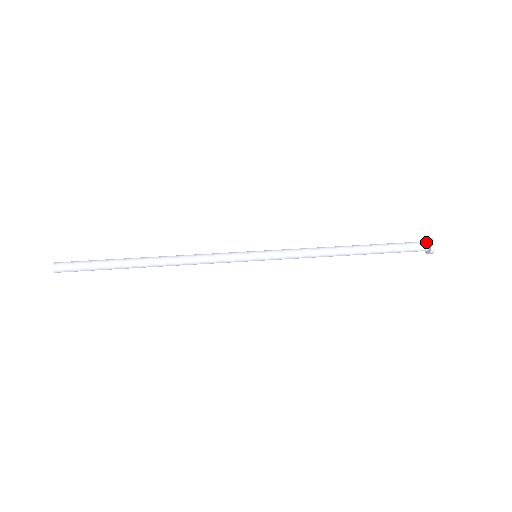
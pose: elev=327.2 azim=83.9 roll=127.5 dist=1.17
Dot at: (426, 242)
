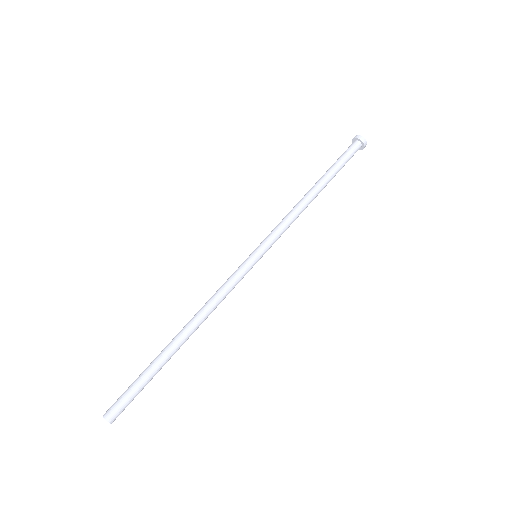
Dot at: (356, 142)
